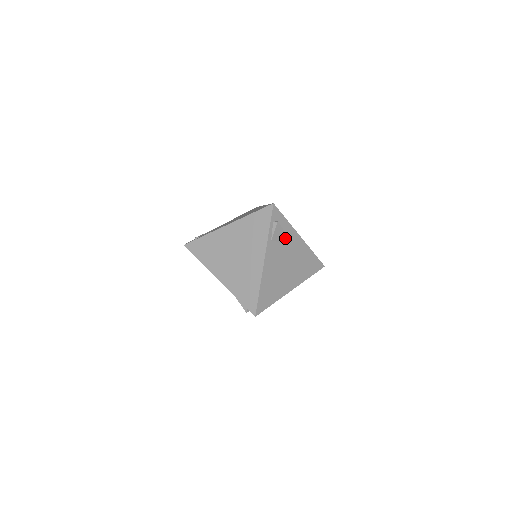
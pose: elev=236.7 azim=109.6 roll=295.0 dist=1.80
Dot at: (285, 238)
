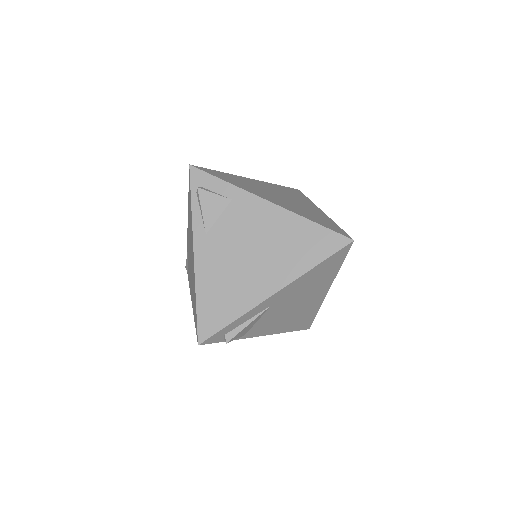
Dot at: (256, 319)
